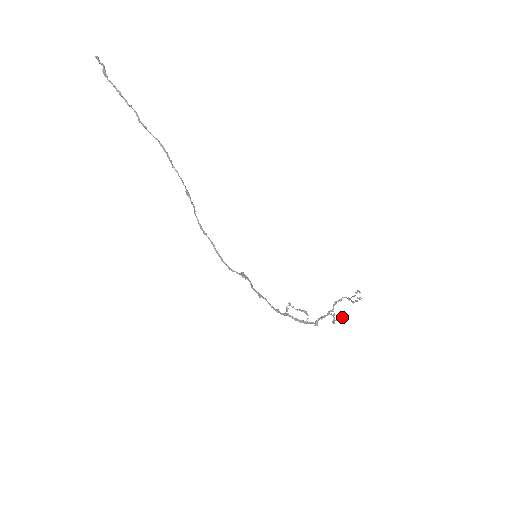
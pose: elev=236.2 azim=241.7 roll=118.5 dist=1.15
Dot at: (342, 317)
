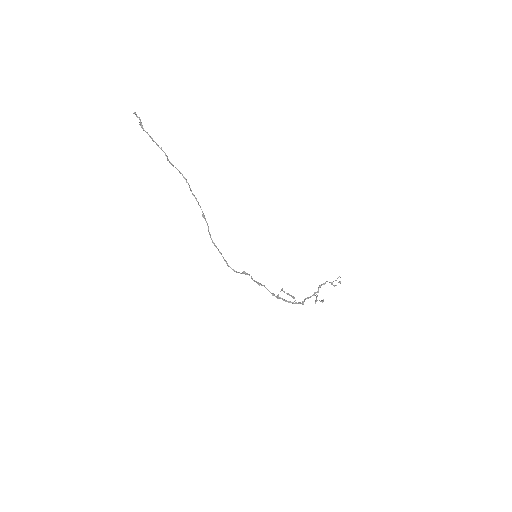
Dot at: occluded
